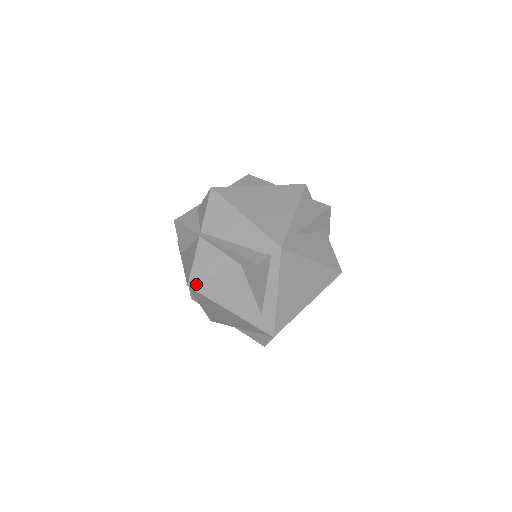
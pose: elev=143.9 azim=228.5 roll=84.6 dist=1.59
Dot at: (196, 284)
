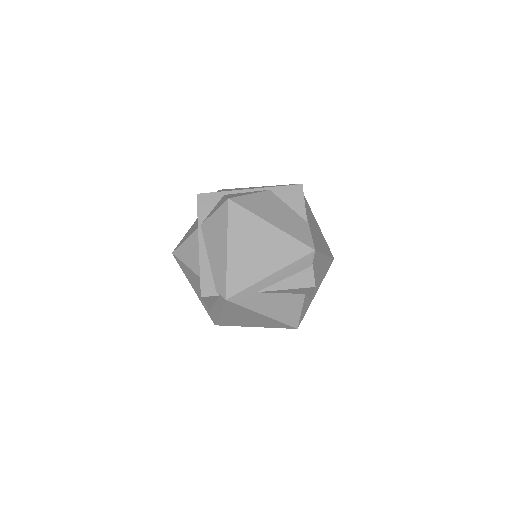
Dot at: (177, 258)
